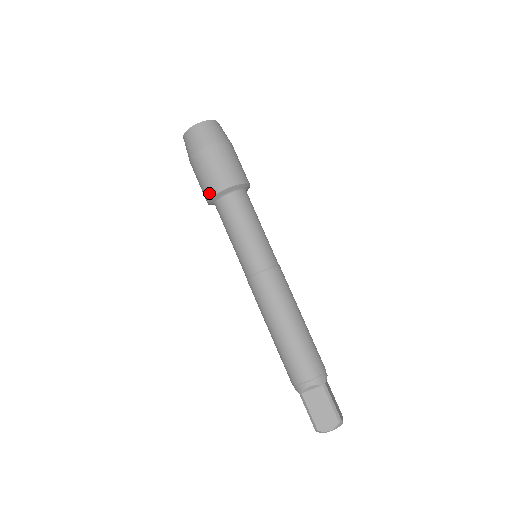
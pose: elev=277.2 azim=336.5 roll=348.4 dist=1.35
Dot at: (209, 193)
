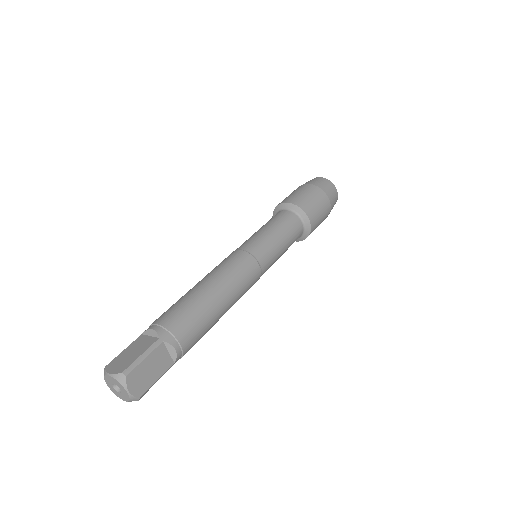
Dot at: occluded
